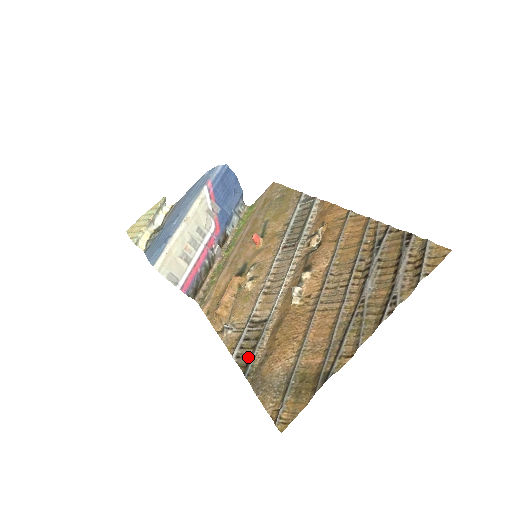
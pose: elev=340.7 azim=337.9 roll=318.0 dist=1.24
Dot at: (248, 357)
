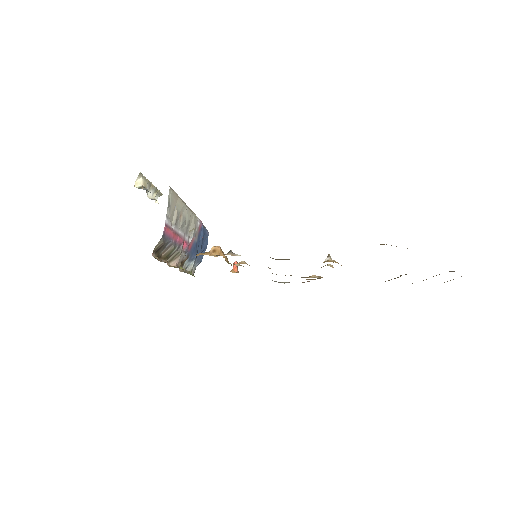
Dot at: occluded
